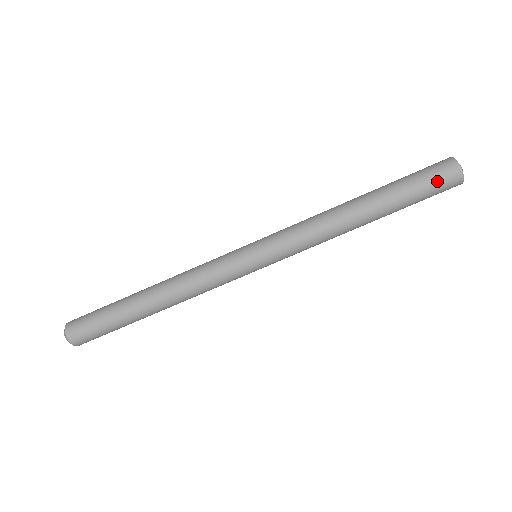
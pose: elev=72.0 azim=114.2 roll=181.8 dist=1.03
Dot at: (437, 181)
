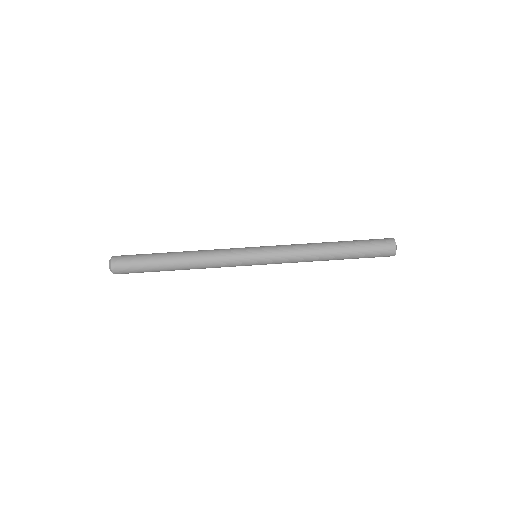
Dot at: (378, 240)
